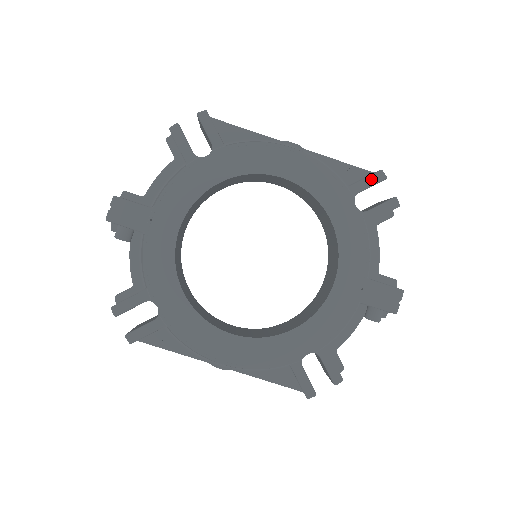
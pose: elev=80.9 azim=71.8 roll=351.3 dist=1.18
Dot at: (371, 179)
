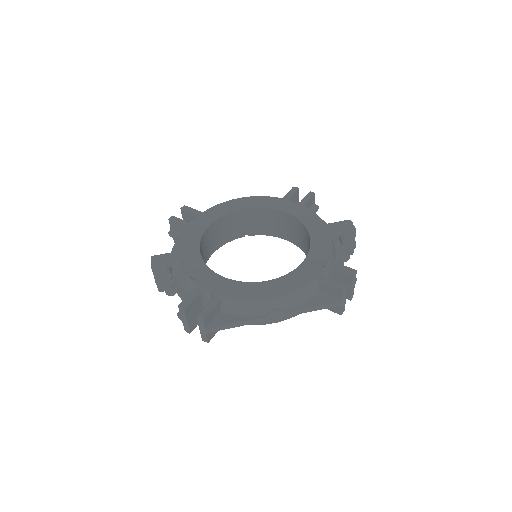
Dot at: (291, 191)
